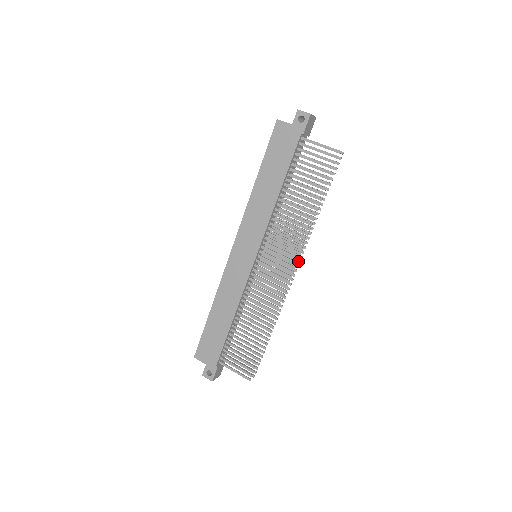
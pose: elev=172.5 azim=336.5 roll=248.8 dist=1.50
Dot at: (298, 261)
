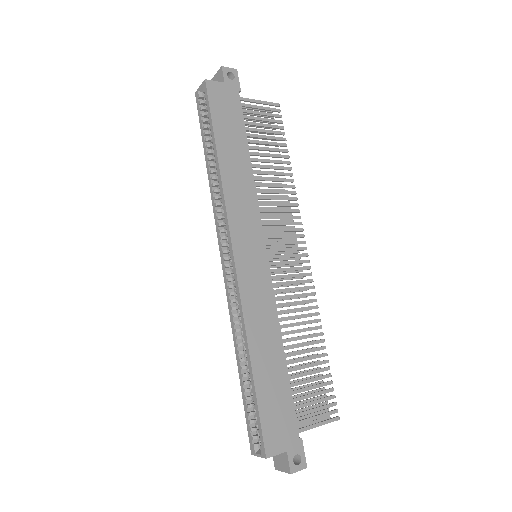
Dot at: (295, 239)
